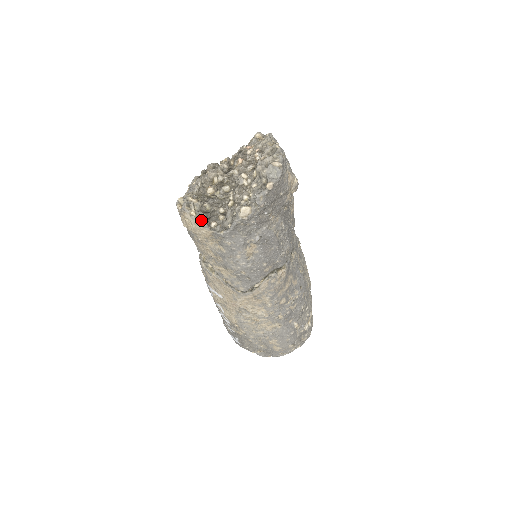
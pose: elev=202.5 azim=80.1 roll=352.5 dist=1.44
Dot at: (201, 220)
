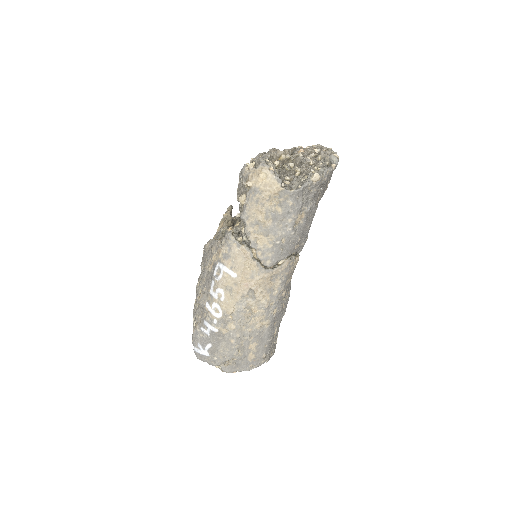
Dot at: (275, 177)
